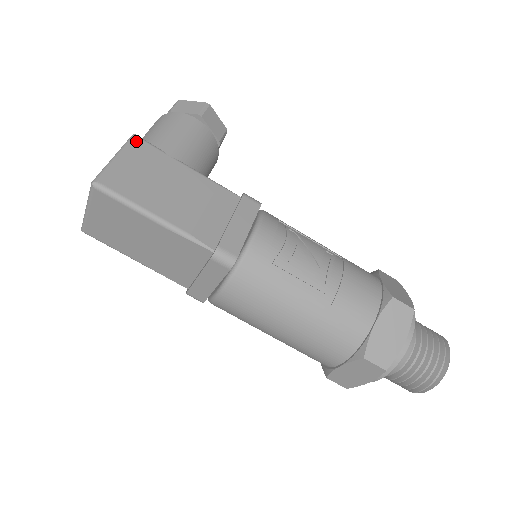
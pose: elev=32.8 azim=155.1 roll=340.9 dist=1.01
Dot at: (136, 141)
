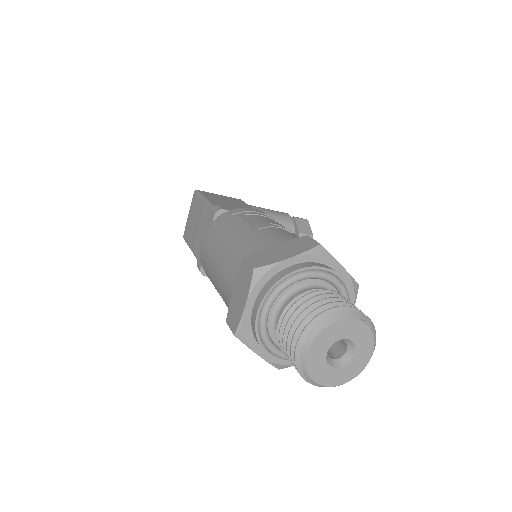
Dot at: (238, 199)
